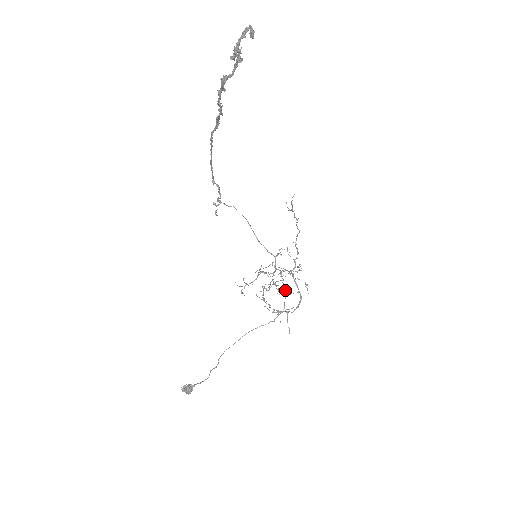
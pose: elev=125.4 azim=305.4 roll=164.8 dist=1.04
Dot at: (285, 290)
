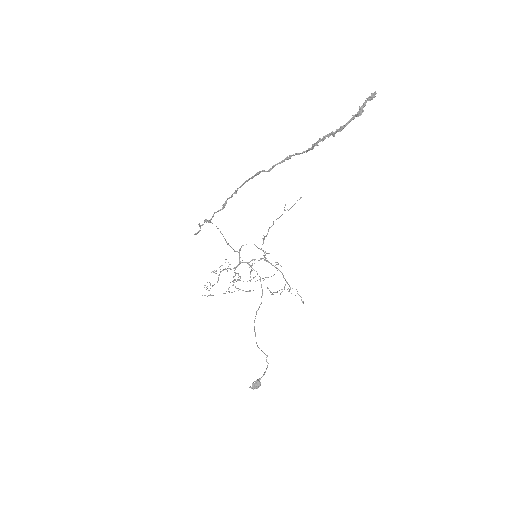
Dot at: (259, 276)
